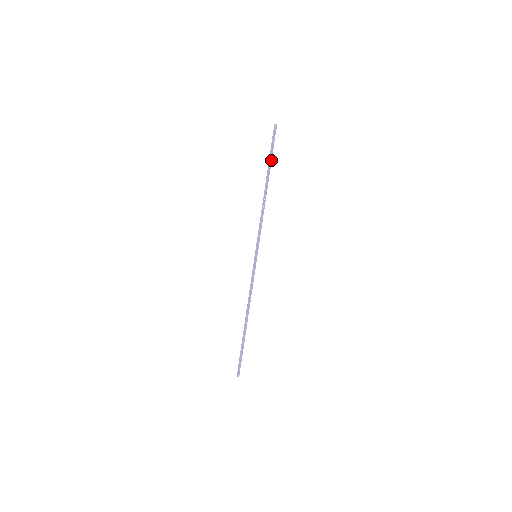
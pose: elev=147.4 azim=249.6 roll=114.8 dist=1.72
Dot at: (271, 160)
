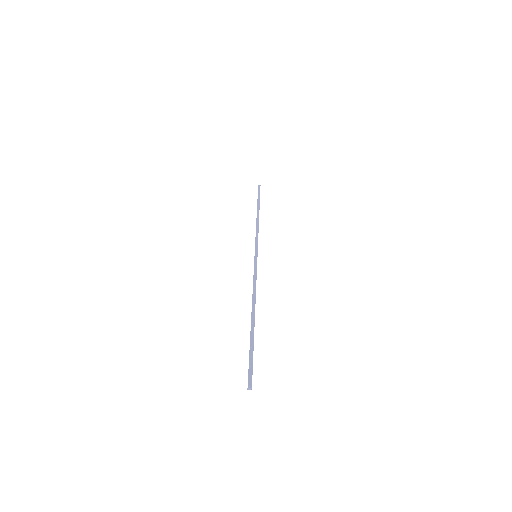
Dot at: (253, 344)
